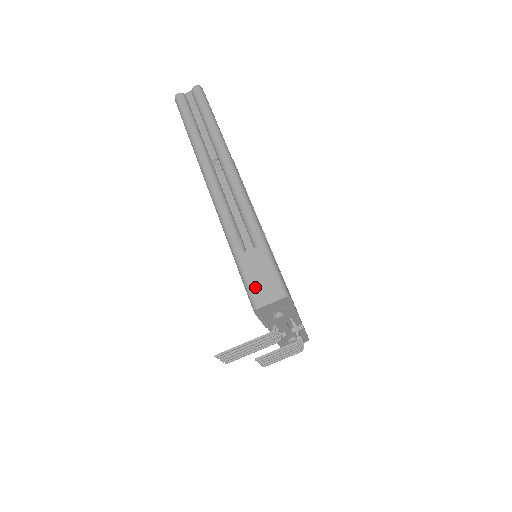
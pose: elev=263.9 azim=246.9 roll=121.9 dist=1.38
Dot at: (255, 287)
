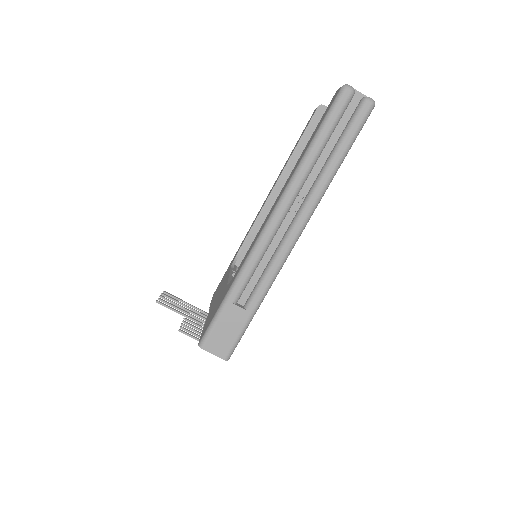
Dot at: (215, 334)
